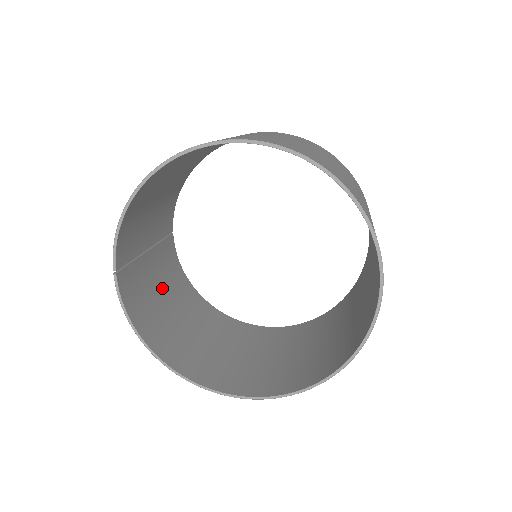
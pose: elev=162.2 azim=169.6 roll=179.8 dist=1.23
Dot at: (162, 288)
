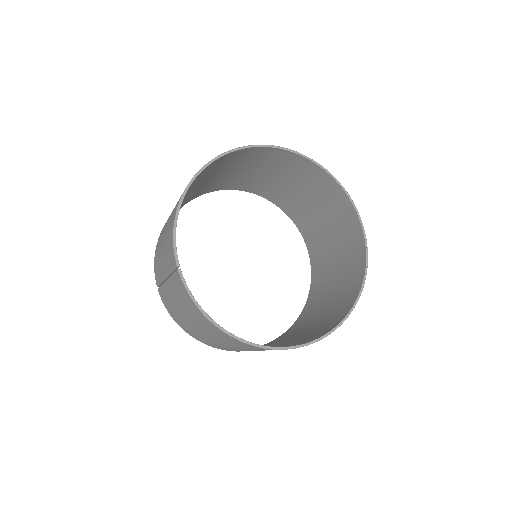
Dot at: occluded
